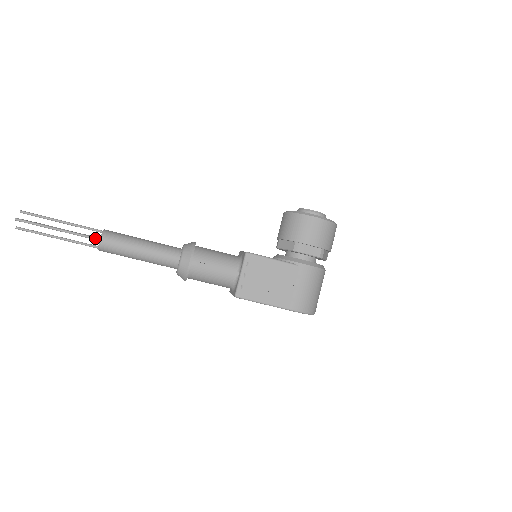
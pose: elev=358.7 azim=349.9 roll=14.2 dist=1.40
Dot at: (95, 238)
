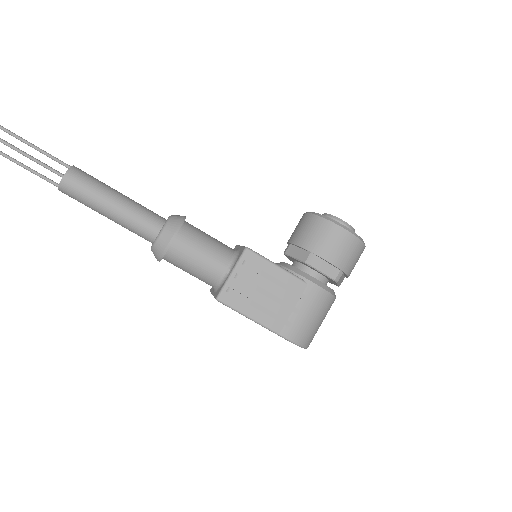
Dot at: (58, 172)
